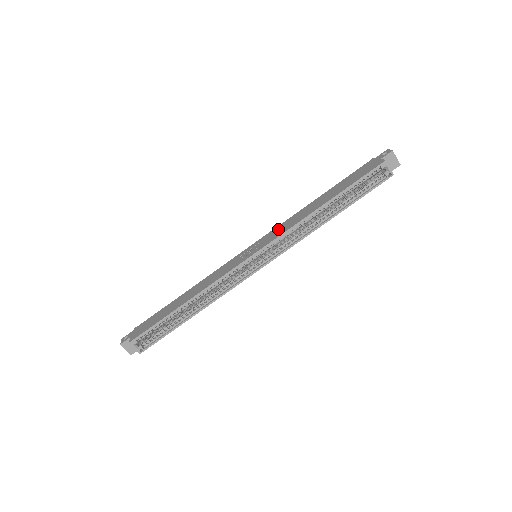
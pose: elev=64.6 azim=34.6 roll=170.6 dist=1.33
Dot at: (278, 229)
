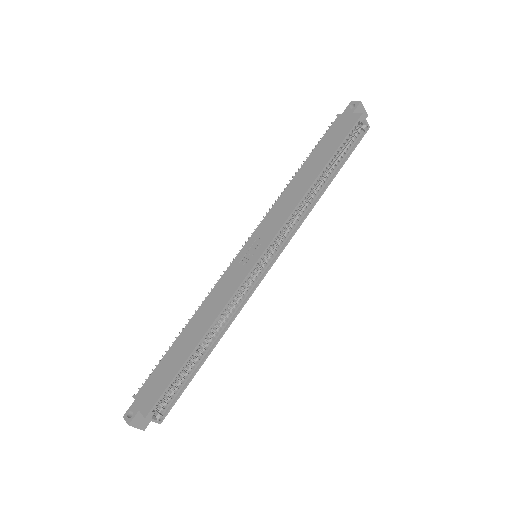
Dot at: (272, 218)
